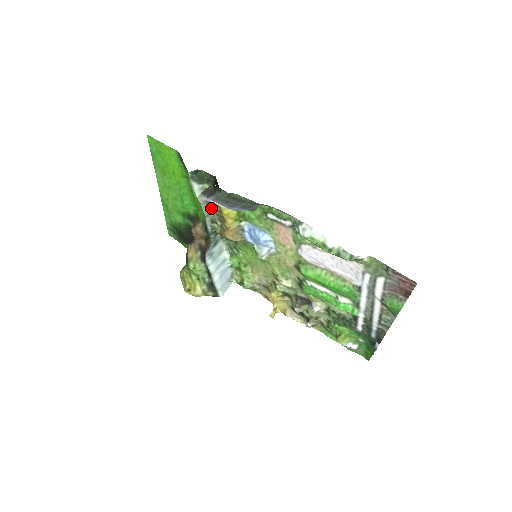
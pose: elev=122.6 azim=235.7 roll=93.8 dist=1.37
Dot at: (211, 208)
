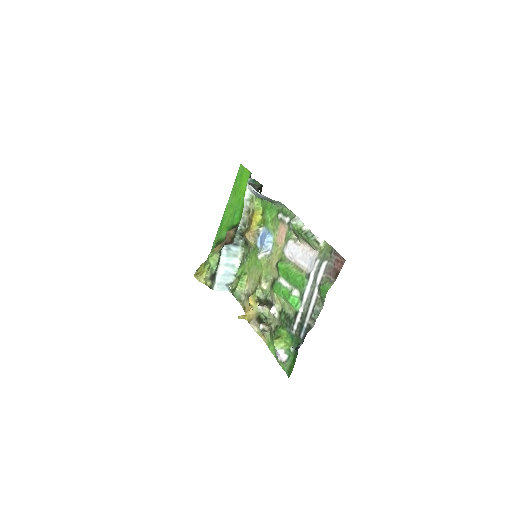
Dot at: (248, 214)
